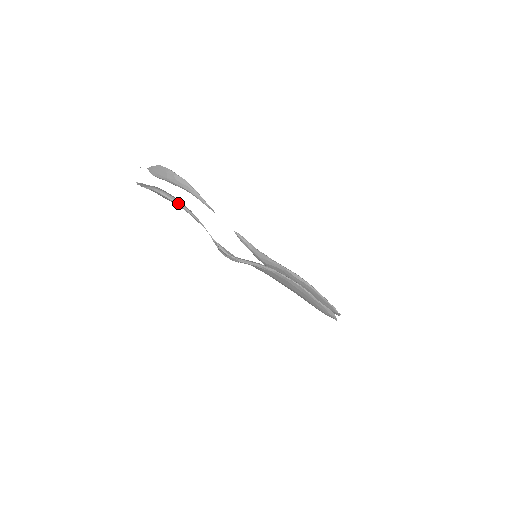
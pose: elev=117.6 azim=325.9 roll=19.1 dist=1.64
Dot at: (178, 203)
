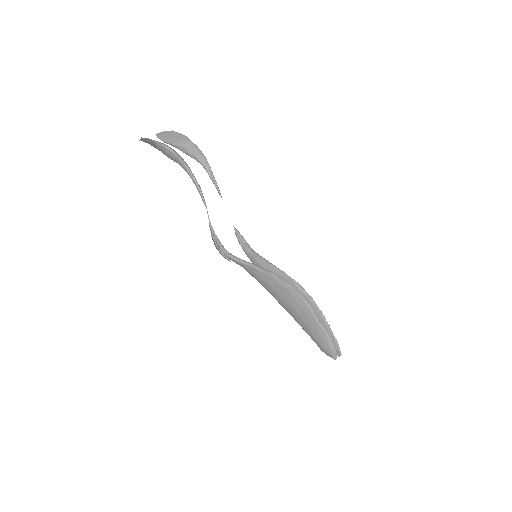
Dot at: (186, 165)
